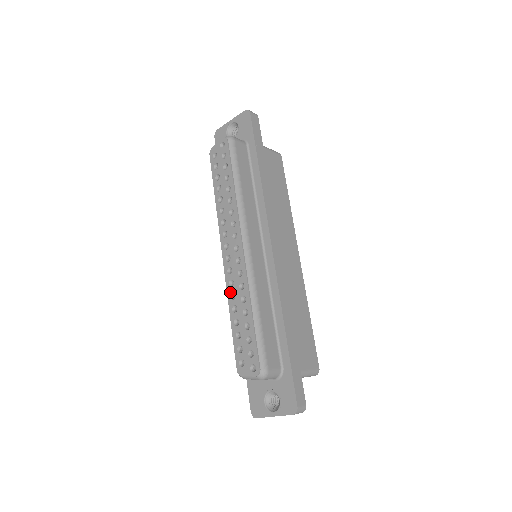
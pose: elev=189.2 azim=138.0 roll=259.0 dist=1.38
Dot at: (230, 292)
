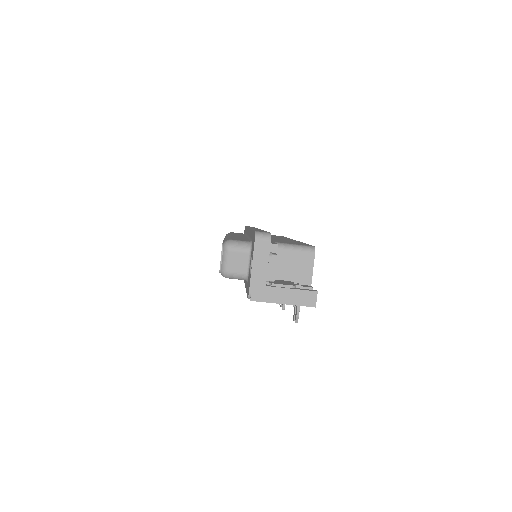
Dot at: occluded
